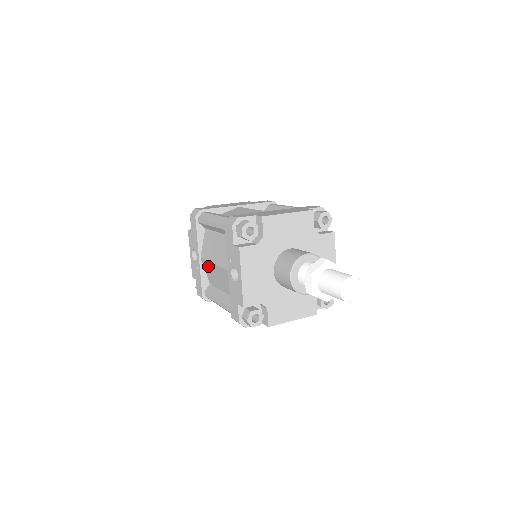
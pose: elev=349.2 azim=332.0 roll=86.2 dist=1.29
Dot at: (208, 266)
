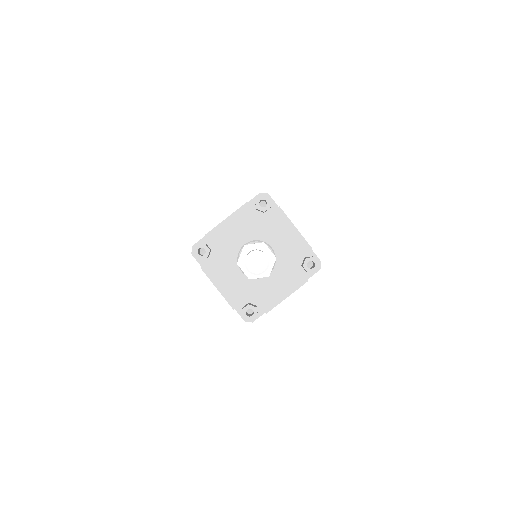
Dot at: occluded
